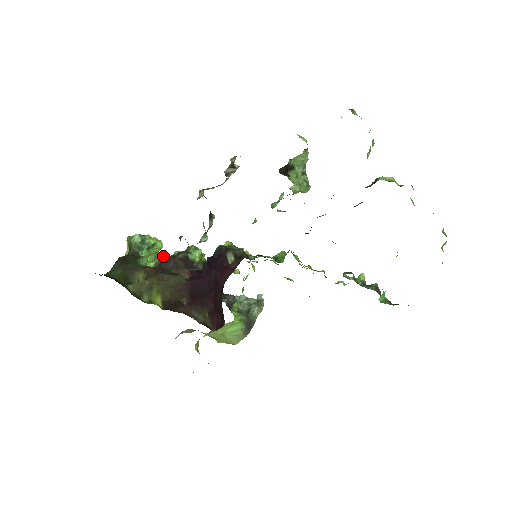
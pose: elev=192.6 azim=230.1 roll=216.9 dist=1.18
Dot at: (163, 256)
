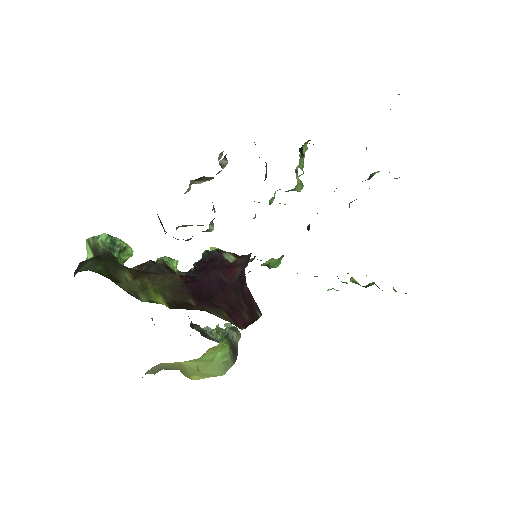
Dot at: occluded
